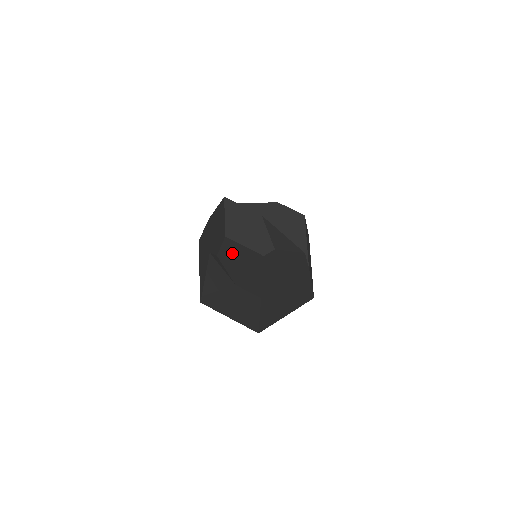
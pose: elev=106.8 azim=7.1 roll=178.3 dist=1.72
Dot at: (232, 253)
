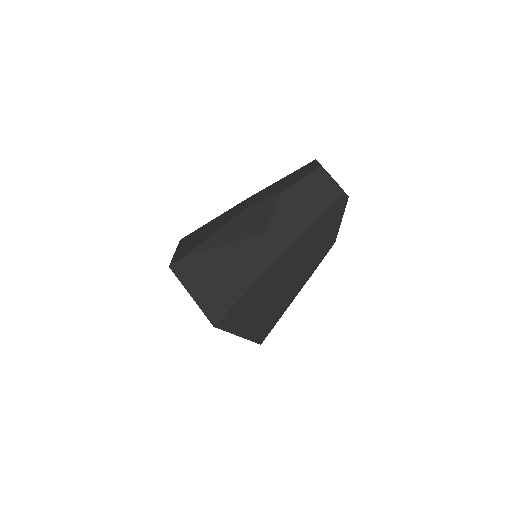
Dot at: (308, 187)
